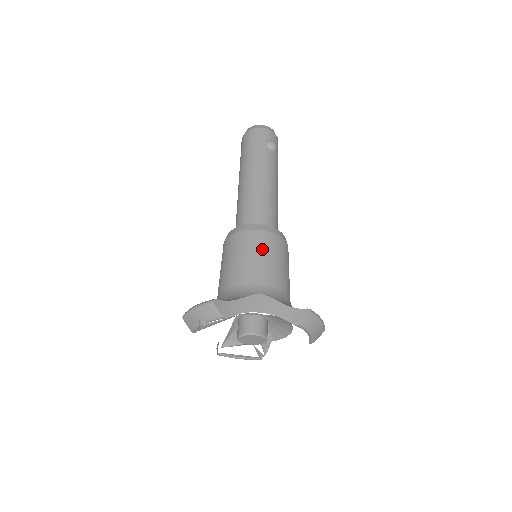
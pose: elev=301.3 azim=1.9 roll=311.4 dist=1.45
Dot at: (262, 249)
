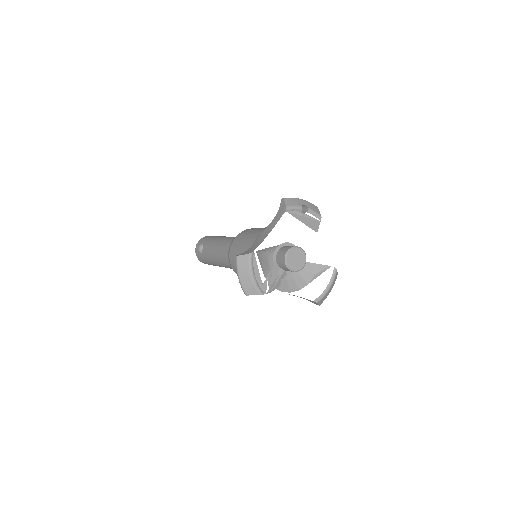
Dot at: occluded
